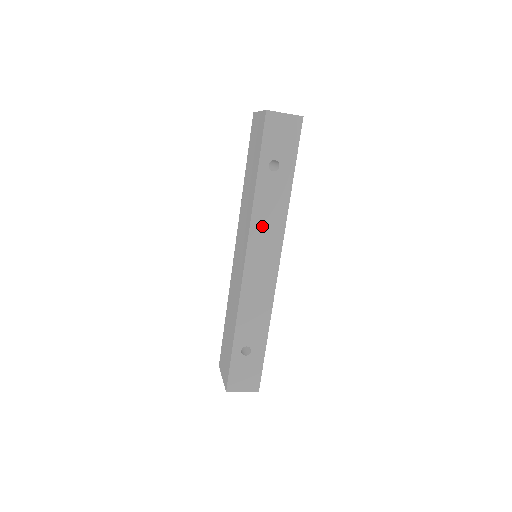
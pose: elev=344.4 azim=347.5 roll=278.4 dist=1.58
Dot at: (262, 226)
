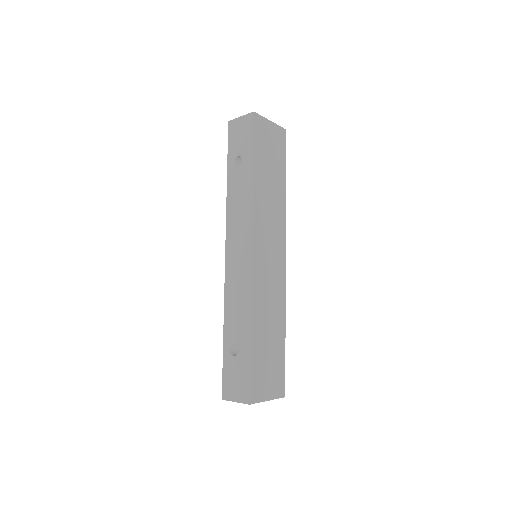
Dot at: (235, 217)
